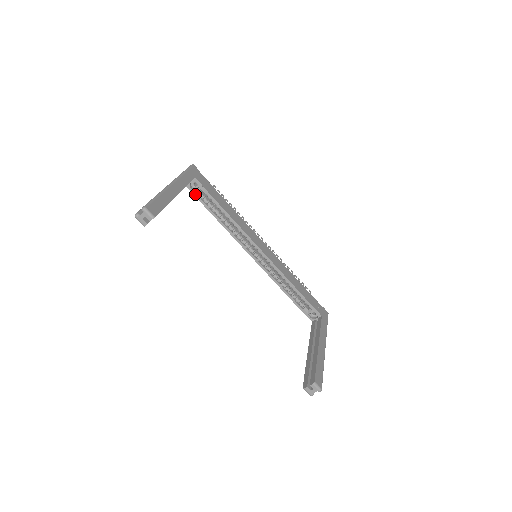
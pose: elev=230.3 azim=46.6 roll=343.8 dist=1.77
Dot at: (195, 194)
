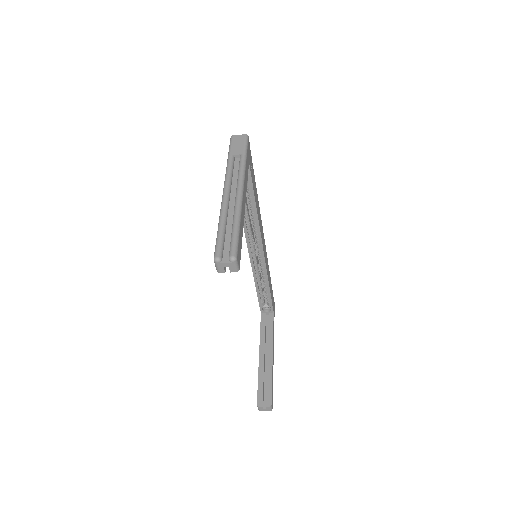
Dot at: occluded
